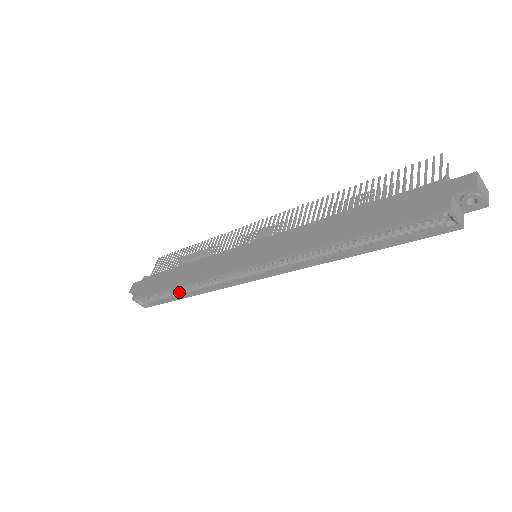
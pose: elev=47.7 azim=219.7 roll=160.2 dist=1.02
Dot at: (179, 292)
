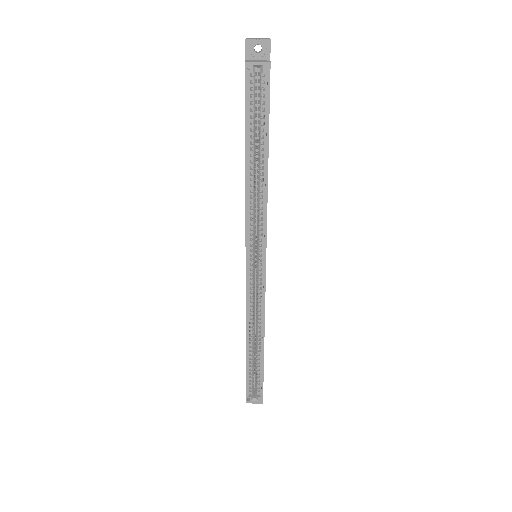
Dot at: (257, 351)
